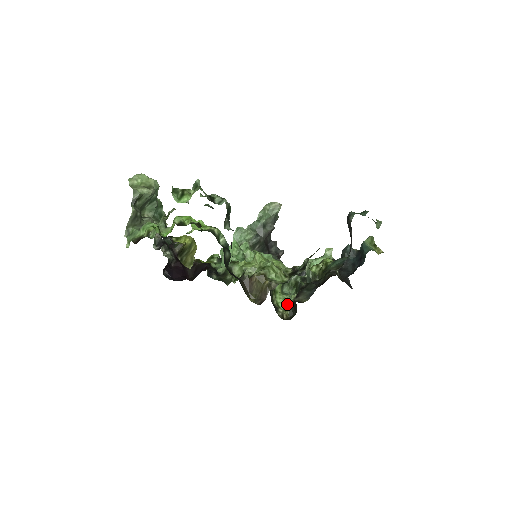
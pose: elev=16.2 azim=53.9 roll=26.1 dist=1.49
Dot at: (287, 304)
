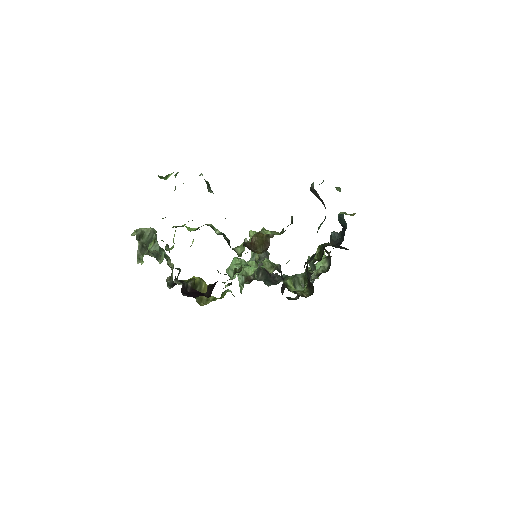
Dot at: occluded
